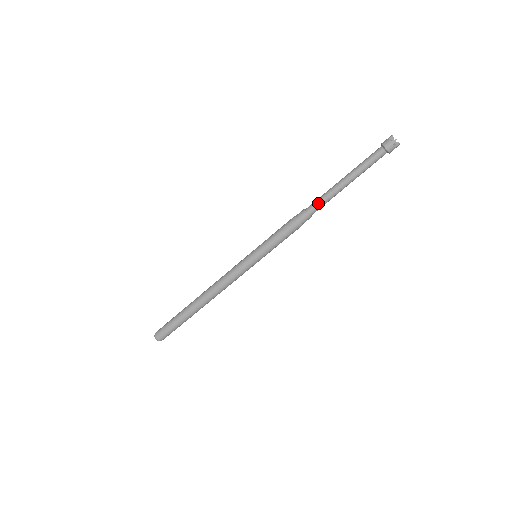
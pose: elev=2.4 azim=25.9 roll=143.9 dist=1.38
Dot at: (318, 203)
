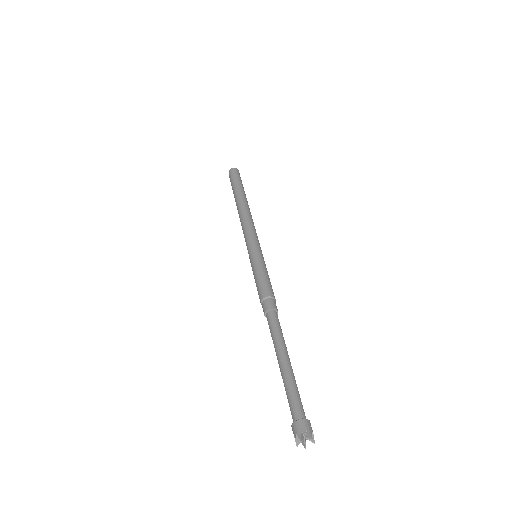
Dot at: occluded
